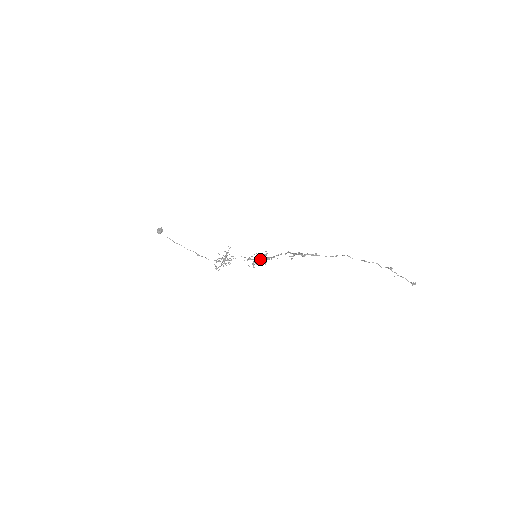
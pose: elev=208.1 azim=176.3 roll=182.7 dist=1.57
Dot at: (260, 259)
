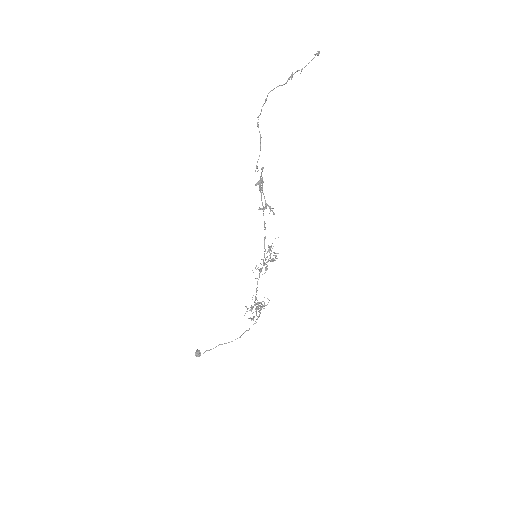
Dot at: (264, 256)
